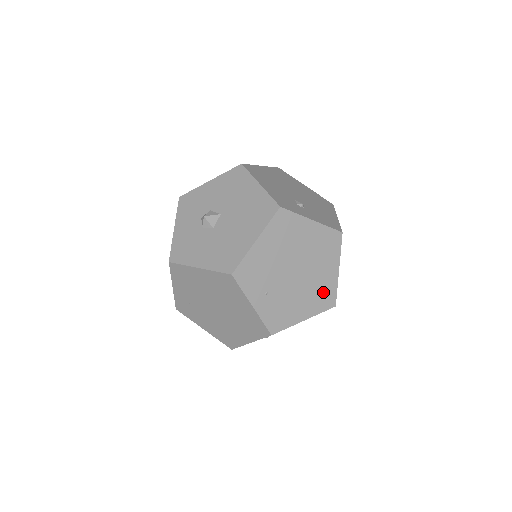
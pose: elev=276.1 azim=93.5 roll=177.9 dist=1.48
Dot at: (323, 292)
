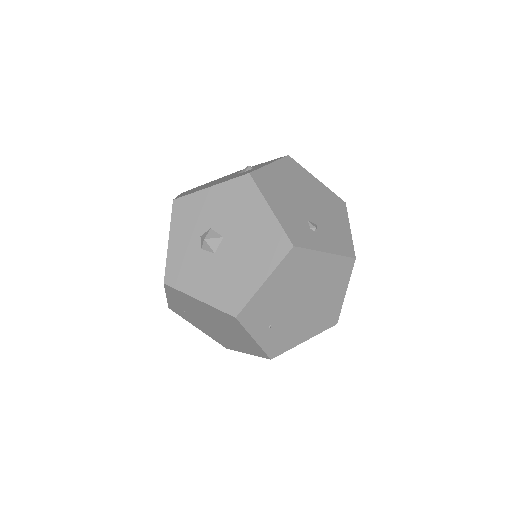
Dot at: (327, 314)
